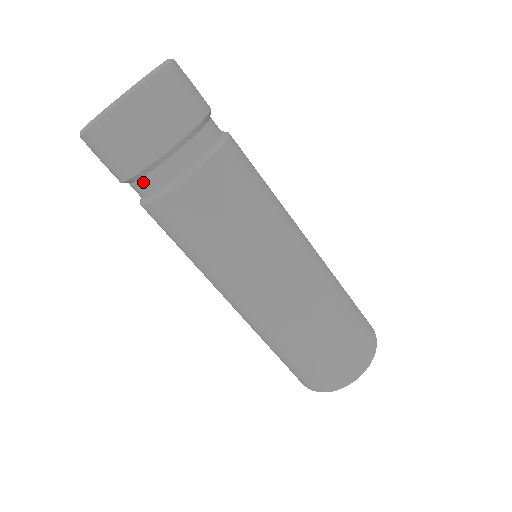
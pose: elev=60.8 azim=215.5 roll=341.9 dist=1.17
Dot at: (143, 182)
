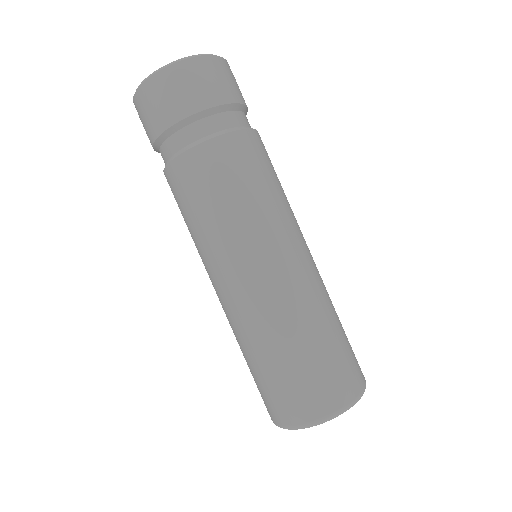
Dot at: (184, 131)
